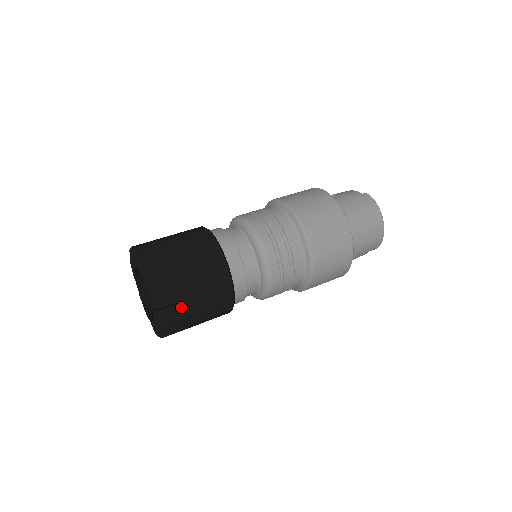
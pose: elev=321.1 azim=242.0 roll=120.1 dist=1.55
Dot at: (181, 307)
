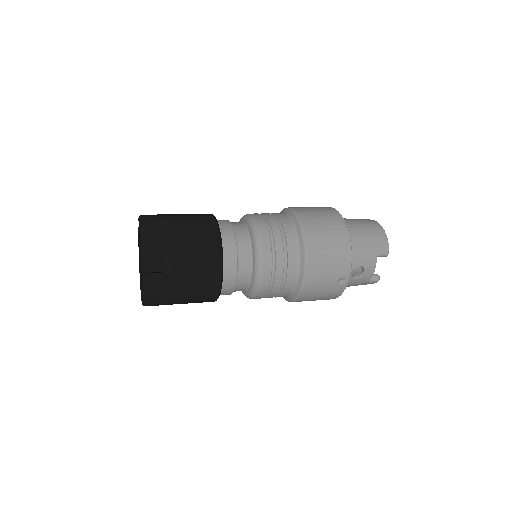
Dot at: (165, 229)
